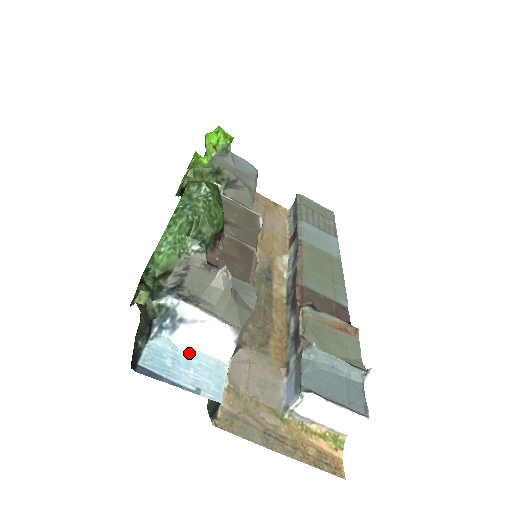
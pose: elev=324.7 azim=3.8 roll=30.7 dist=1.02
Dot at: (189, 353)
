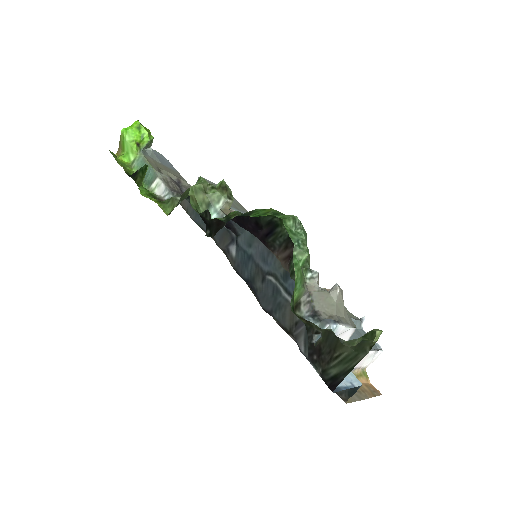
Dot at: occluded
